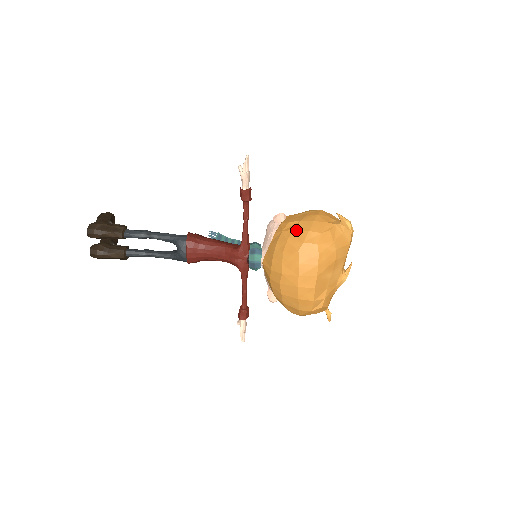
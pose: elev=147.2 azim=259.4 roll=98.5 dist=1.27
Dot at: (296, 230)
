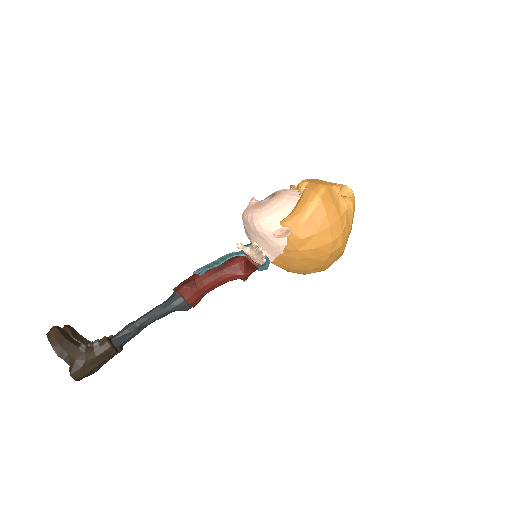
Dot at: (318, 248)
